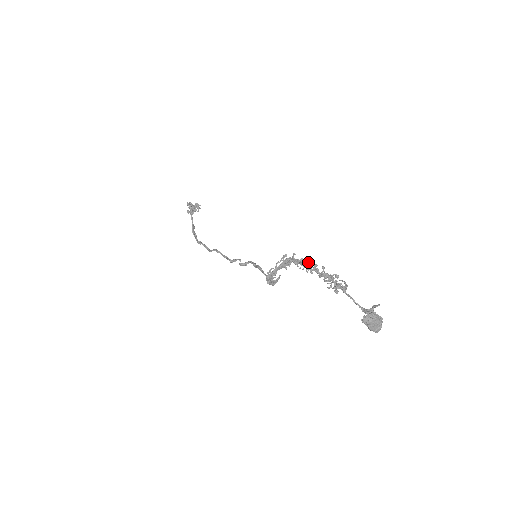
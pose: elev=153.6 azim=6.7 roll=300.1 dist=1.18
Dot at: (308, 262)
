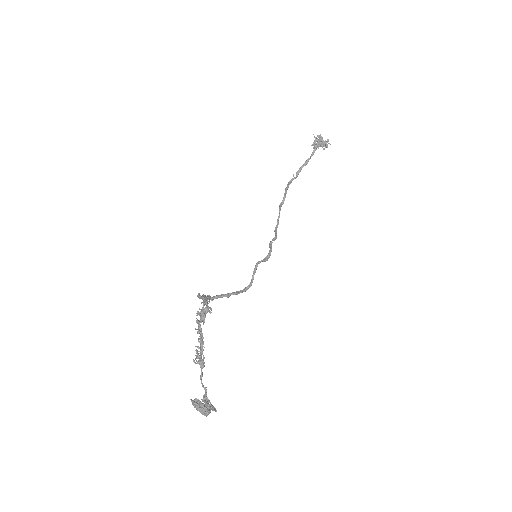
Dot at: (197, 322)
